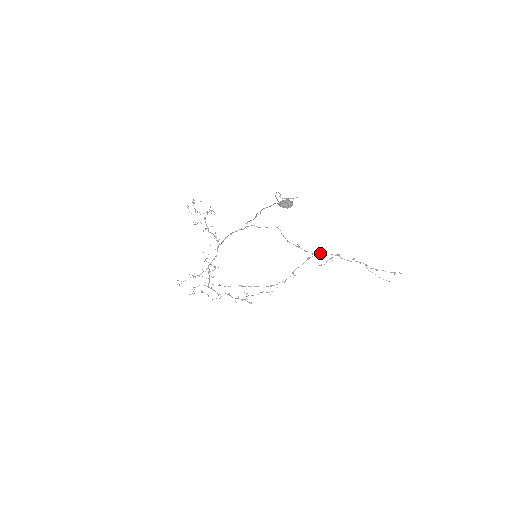
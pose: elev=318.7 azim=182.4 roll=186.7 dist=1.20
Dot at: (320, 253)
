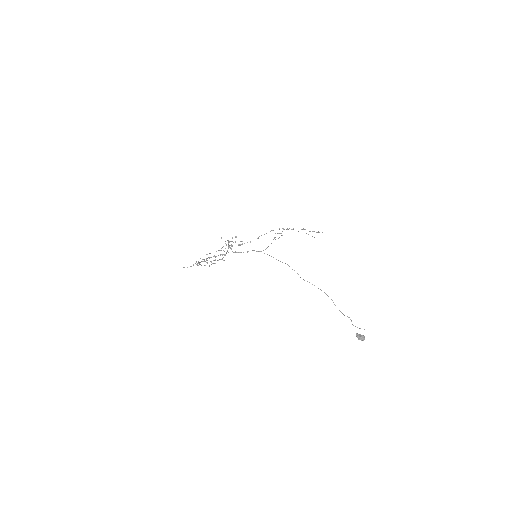
Dot at: occluded
